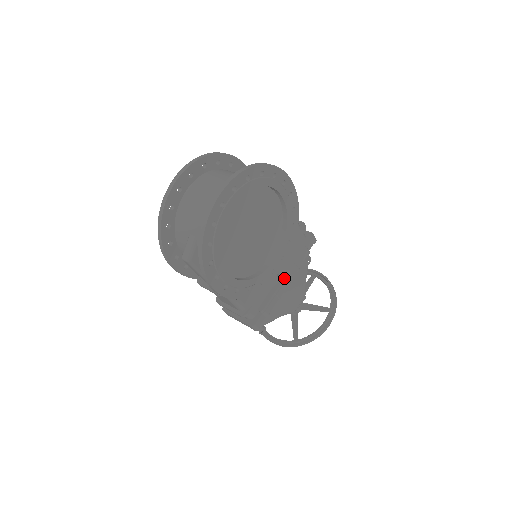
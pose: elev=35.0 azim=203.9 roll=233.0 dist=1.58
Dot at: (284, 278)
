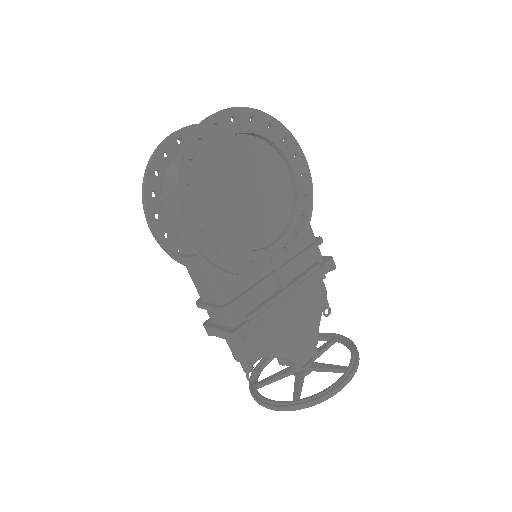
Dot at: (286, 288)
